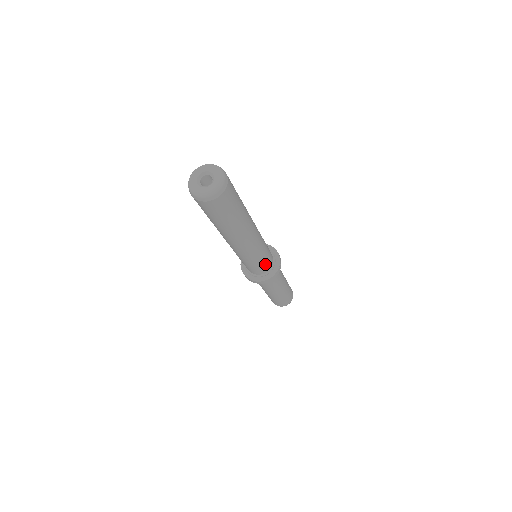
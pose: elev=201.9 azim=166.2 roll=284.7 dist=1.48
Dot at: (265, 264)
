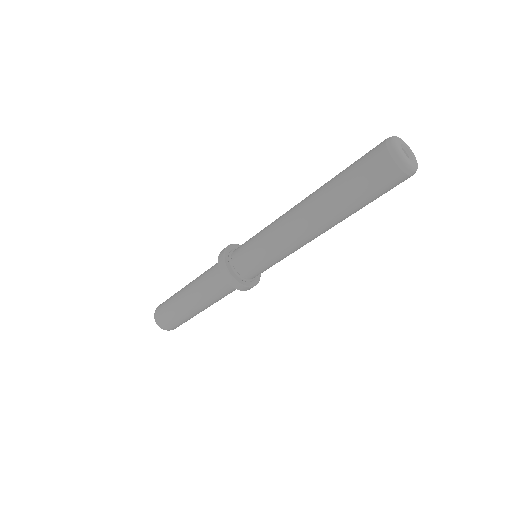
Dot at: occluded
